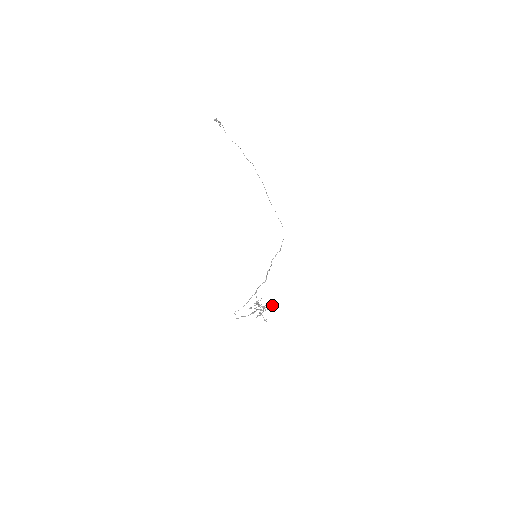
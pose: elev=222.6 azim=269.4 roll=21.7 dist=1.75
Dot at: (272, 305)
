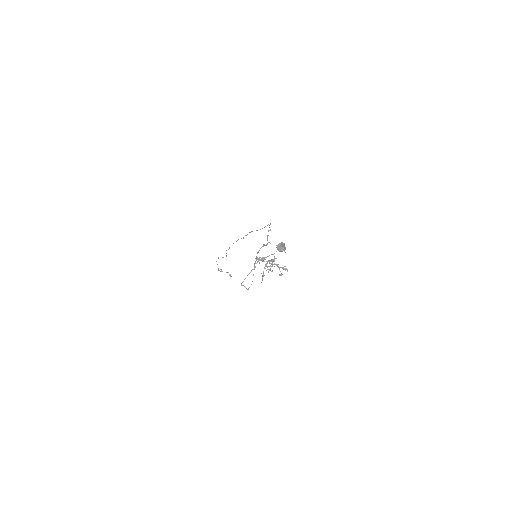
Dot at: (278, 249)
